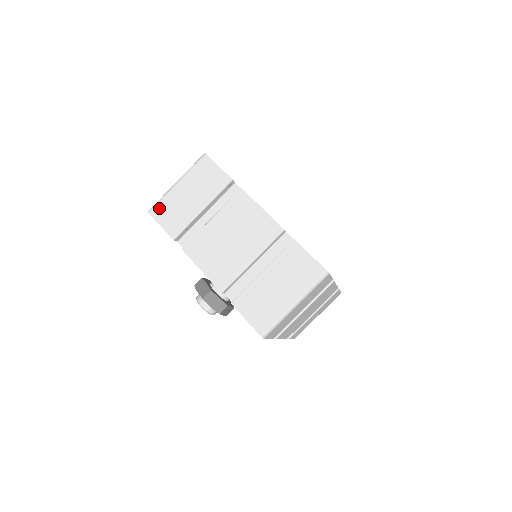
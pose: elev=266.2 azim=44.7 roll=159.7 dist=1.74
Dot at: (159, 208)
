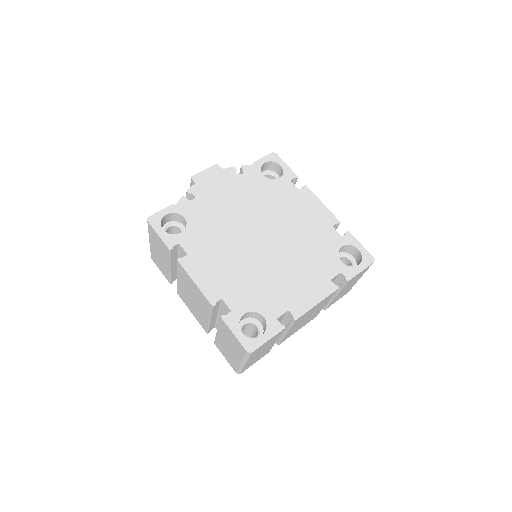
Dot at: occluded
